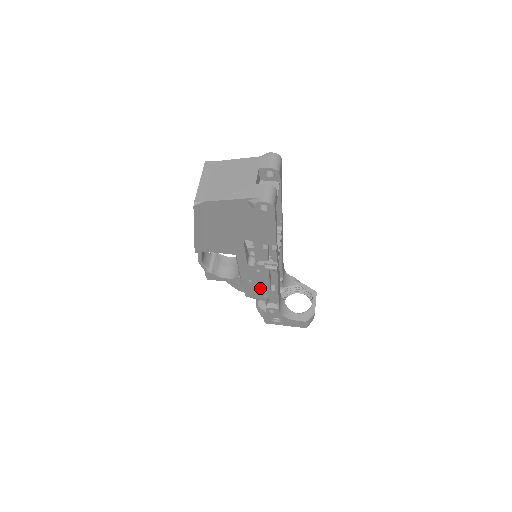
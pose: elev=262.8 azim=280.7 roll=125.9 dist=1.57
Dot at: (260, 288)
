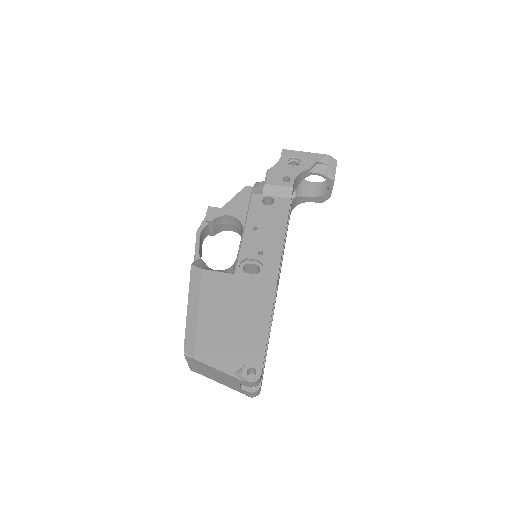
Dot at: occluded
